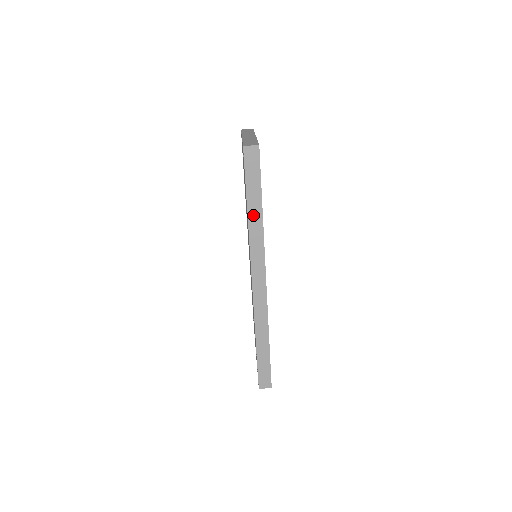
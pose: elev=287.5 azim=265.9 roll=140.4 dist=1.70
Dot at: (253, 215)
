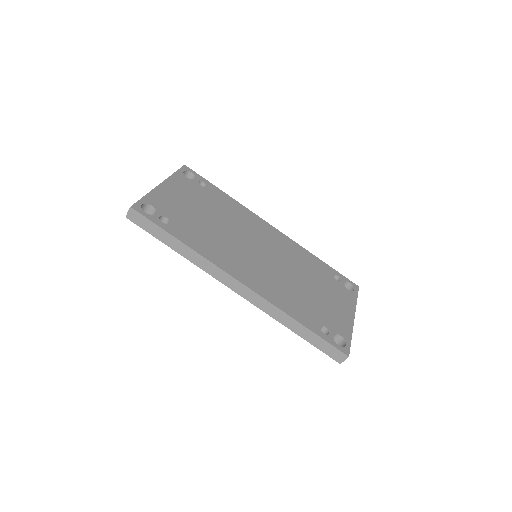
Dot at: (181, 250)
